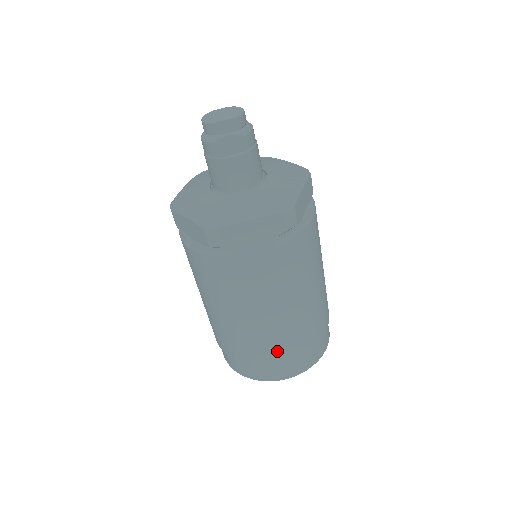
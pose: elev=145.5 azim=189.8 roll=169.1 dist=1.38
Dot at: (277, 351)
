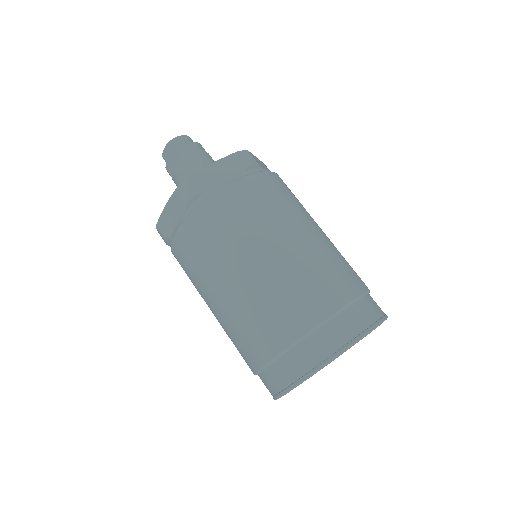
Dot at: (252, 345)
